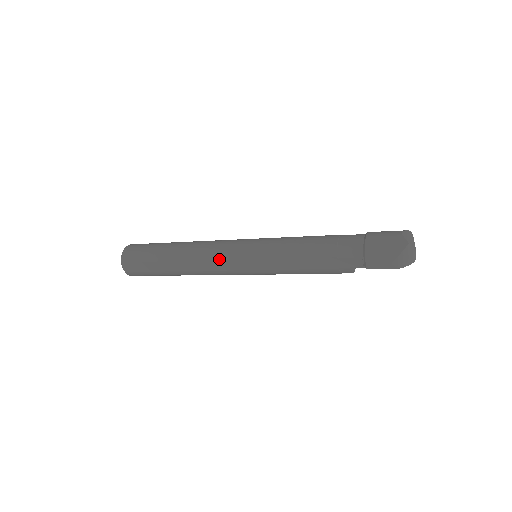
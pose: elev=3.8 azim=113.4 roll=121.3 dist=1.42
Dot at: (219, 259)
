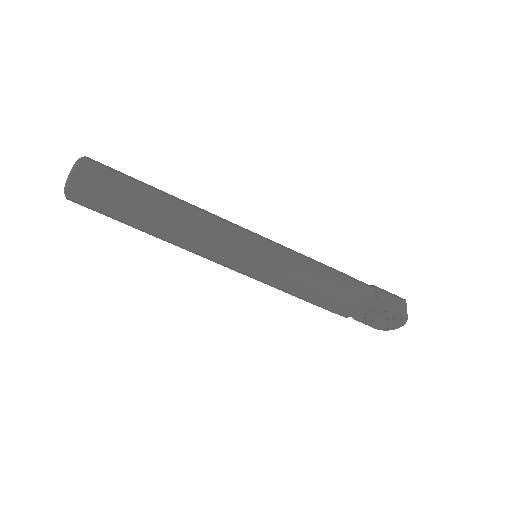
Dot at: (230, 223)
